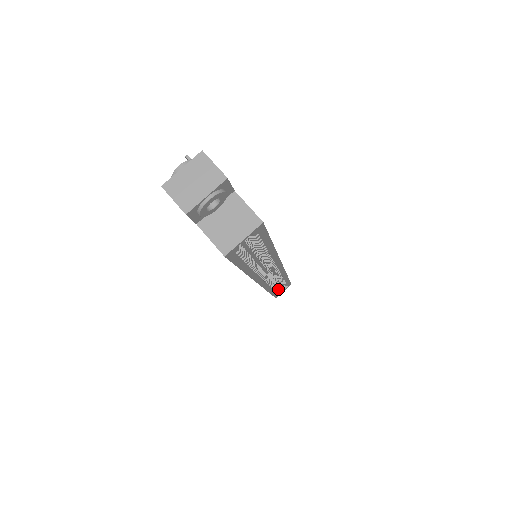
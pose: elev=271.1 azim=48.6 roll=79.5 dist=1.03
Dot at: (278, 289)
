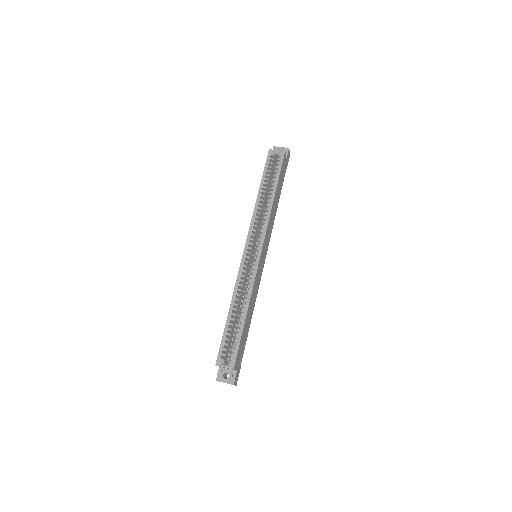
Dot at: (228, 344)
